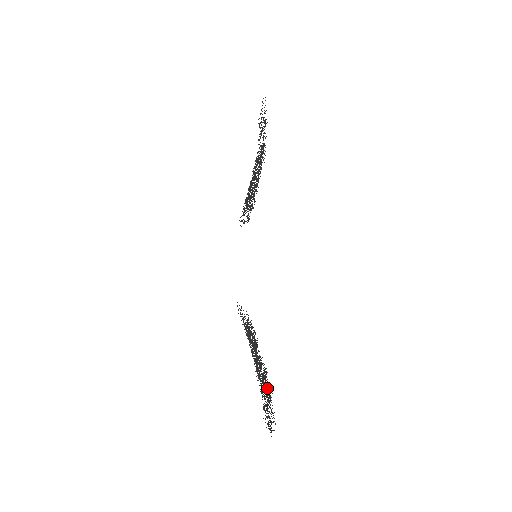
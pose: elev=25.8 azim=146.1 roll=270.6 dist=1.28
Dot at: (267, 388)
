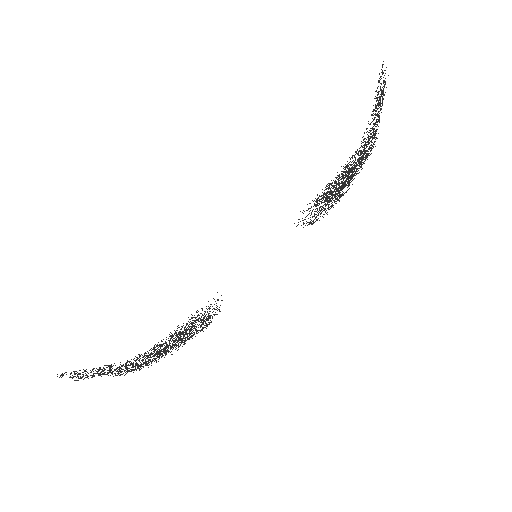
Dot at: occluded
